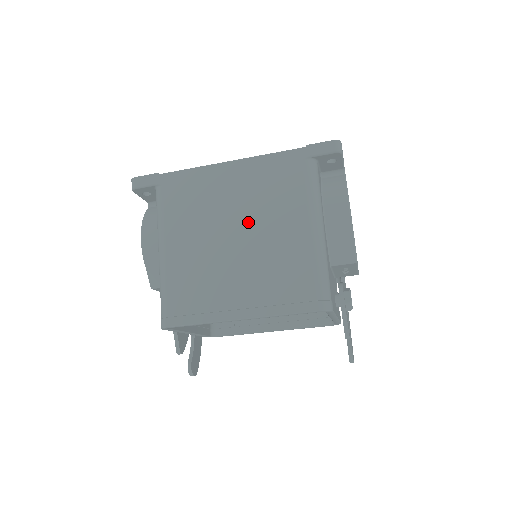
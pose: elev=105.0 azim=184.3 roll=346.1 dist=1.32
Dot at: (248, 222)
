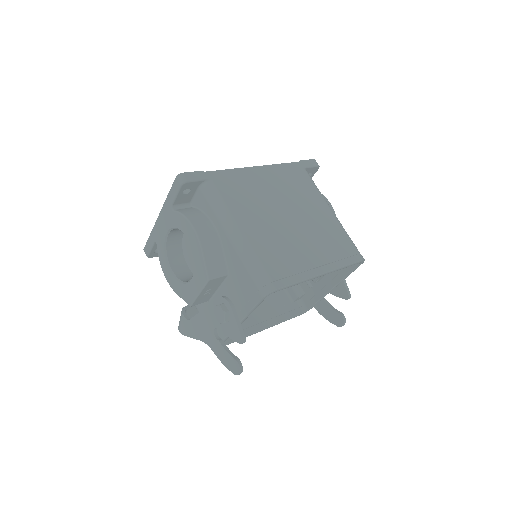
Dot at: (292, 207)
